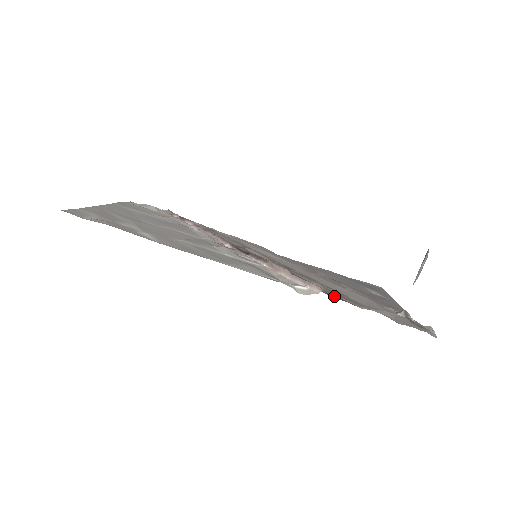
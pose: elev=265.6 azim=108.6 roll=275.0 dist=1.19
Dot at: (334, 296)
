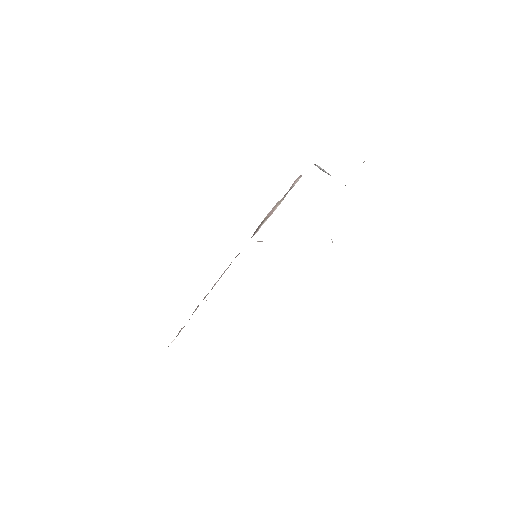
Dot at: occluded
